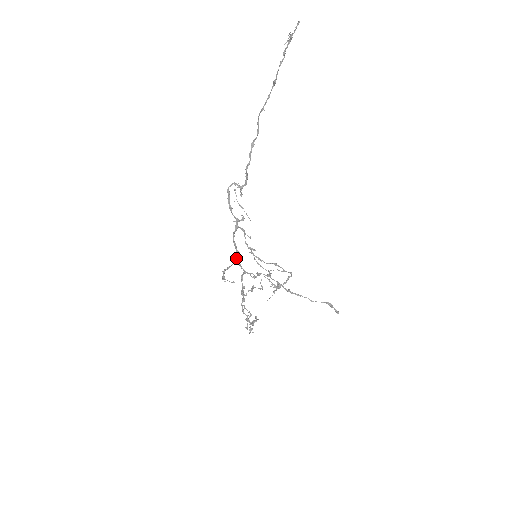
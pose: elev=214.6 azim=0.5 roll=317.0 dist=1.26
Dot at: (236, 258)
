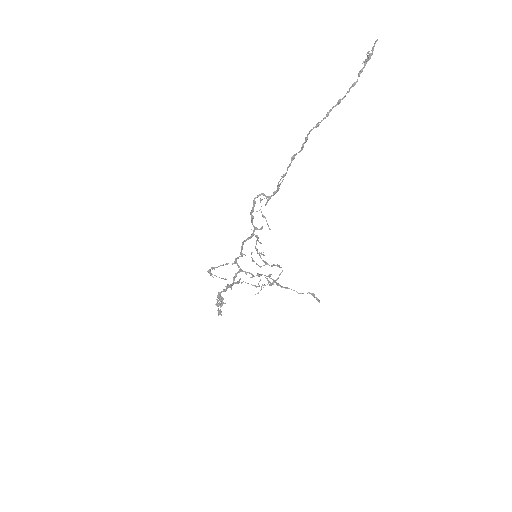
Dot at: (235, 258)
